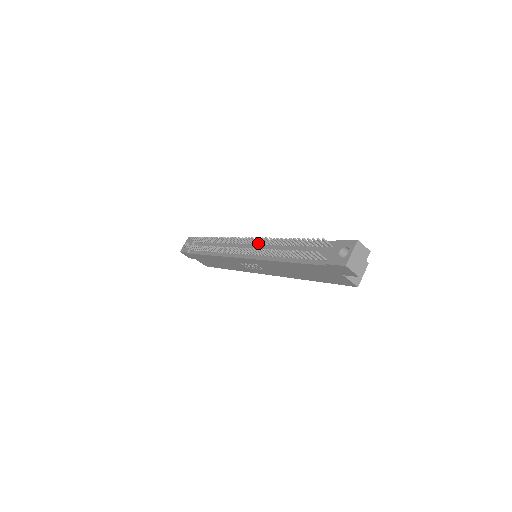
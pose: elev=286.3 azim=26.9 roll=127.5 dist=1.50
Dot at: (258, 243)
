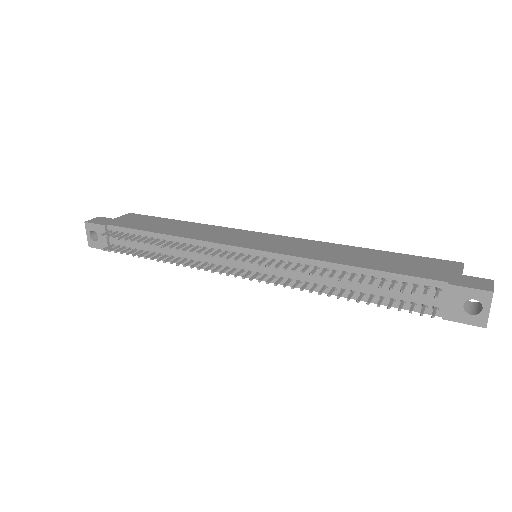
Dot at: (273, 262)
